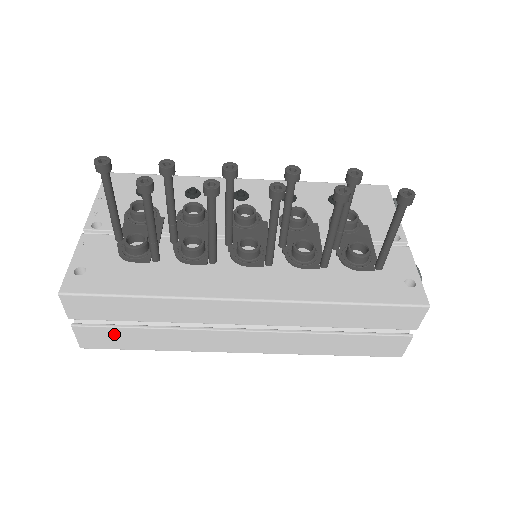
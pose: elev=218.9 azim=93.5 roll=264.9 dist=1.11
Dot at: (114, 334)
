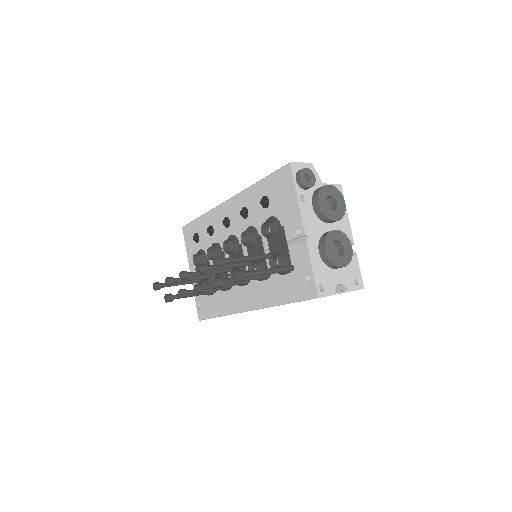
Dot at: occluded
